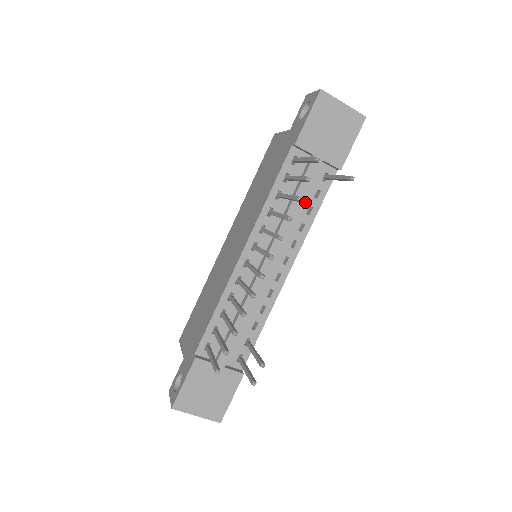
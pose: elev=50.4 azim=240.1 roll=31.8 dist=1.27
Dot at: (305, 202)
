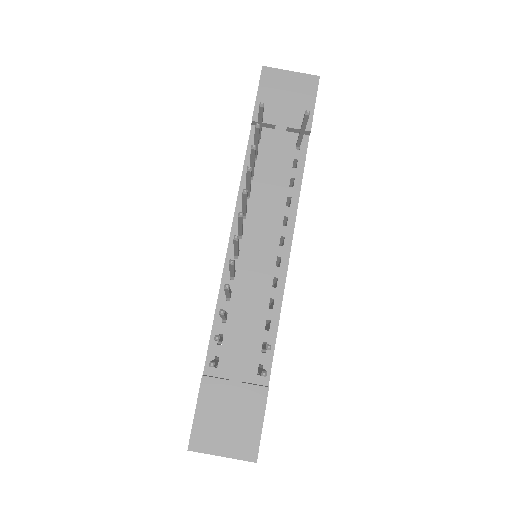
Dot at: (284, 175)
